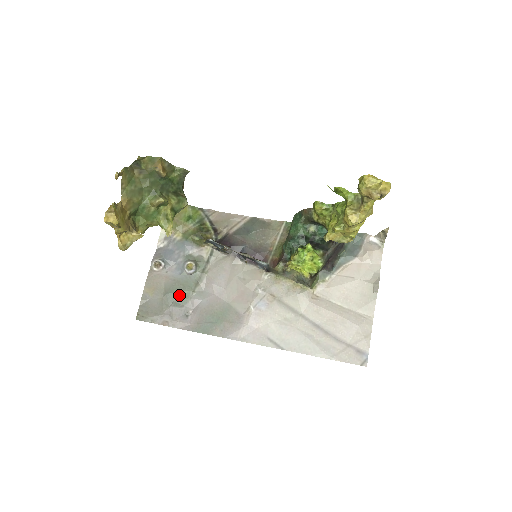
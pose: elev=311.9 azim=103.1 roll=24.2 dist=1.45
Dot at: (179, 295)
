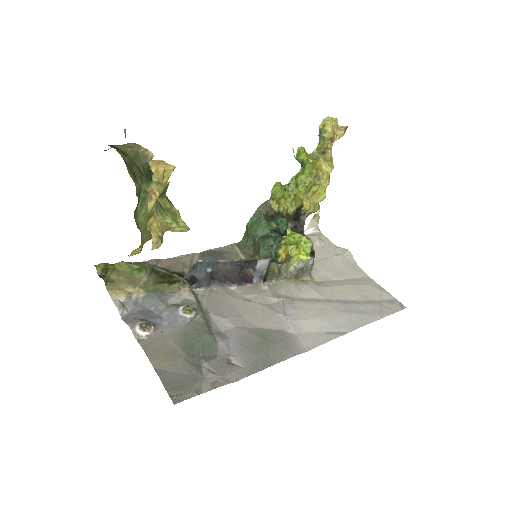
Dot at: (201, 346)
